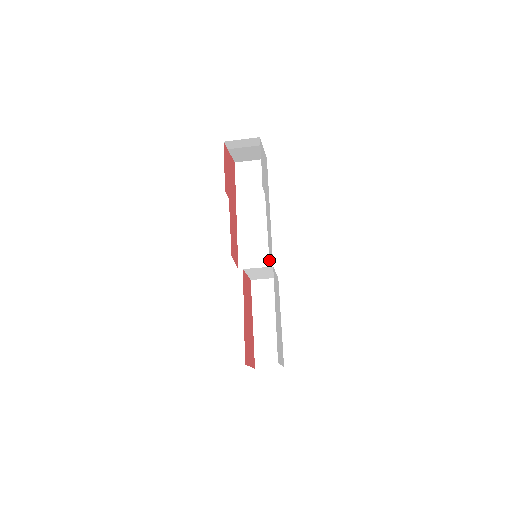
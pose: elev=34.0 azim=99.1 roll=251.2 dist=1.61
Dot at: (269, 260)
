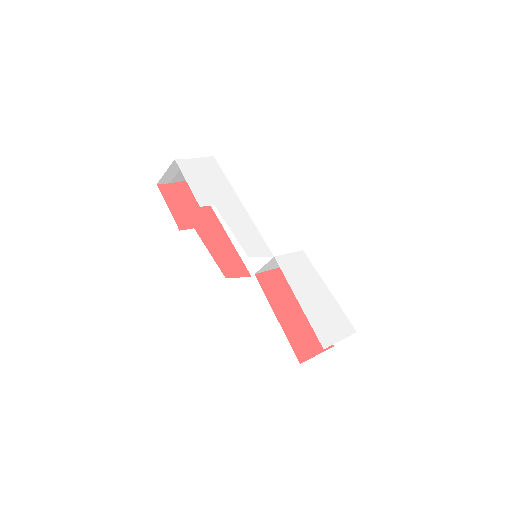
Dot at: occluded
